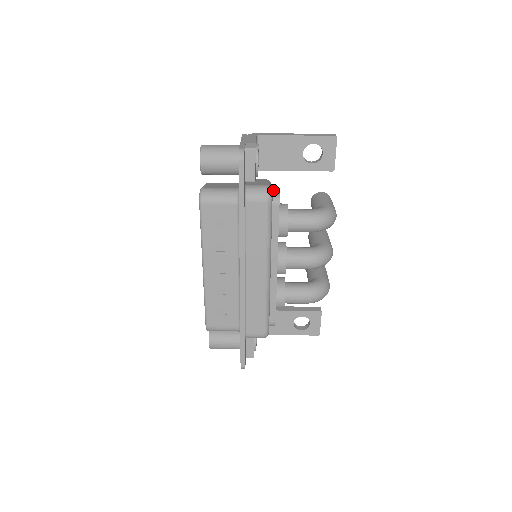
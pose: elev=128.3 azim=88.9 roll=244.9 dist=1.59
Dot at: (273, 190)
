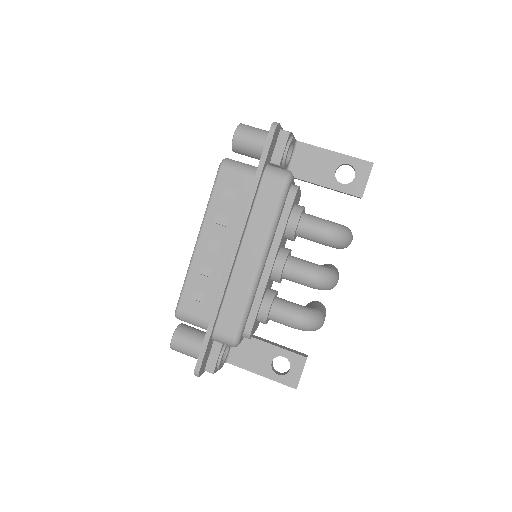
Dot at: occluded
